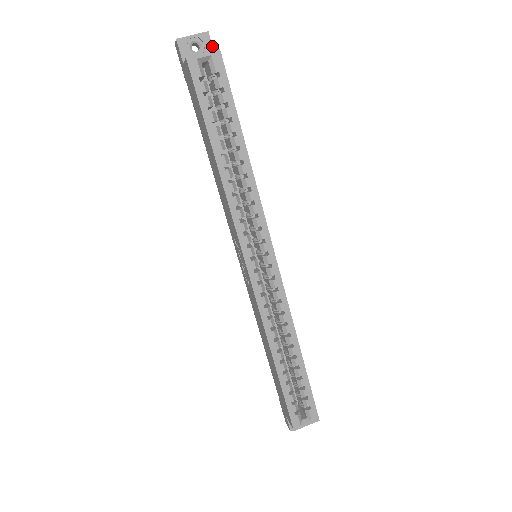
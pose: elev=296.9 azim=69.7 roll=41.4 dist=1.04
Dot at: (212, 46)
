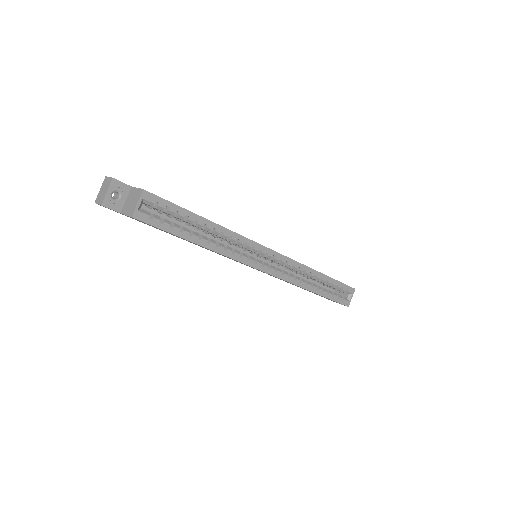
Dot at: (124, 183)
